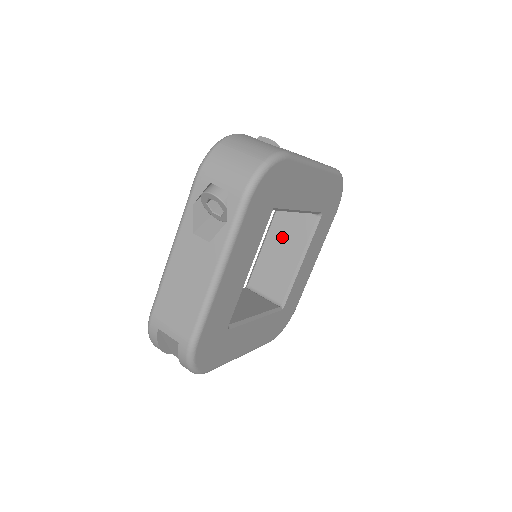
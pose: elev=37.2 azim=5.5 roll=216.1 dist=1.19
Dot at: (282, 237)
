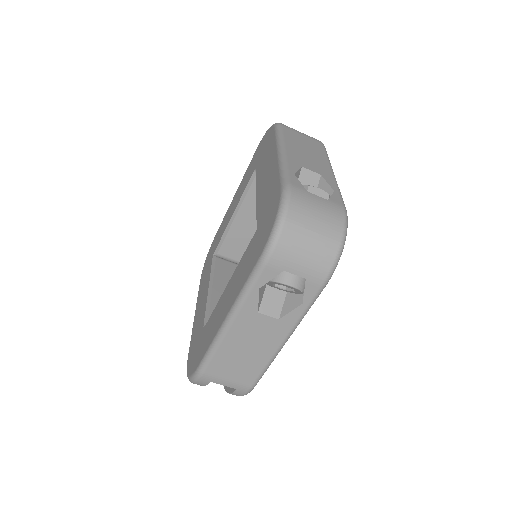
Dot at: occluded
